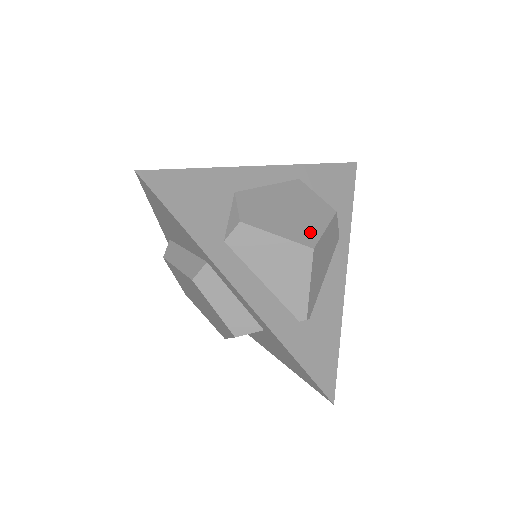
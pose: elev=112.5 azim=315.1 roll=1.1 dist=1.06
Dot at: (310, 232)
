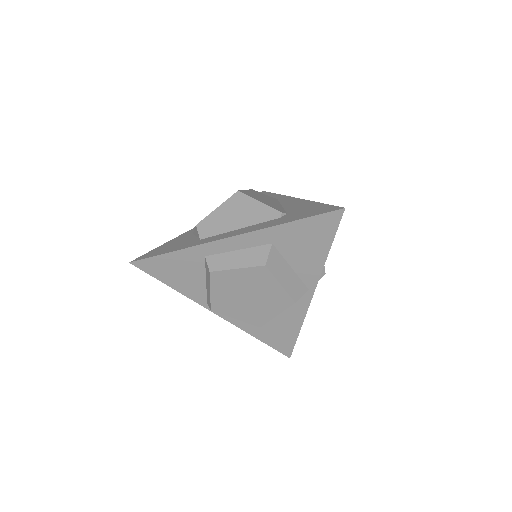
Dot at: occluded
